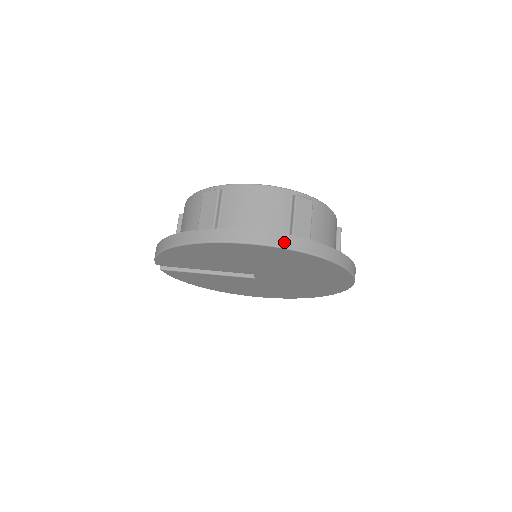
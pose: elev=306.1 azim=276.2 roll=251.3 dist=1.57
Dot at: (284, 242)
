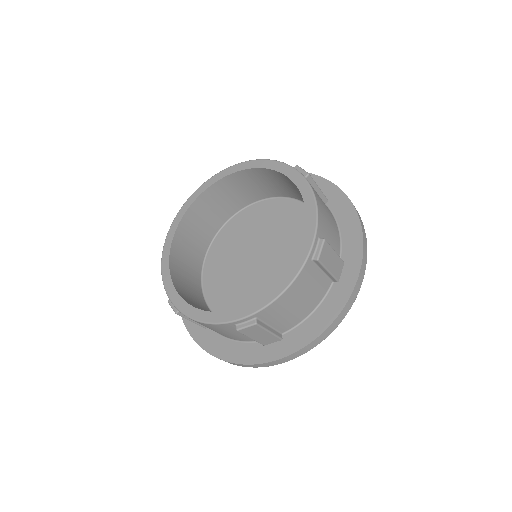
Dot at: (350, 304)
